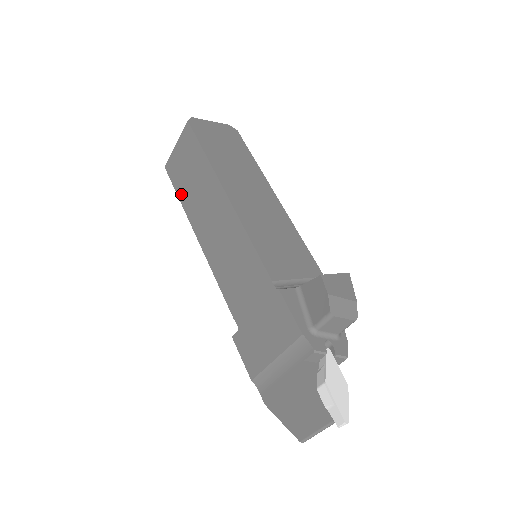
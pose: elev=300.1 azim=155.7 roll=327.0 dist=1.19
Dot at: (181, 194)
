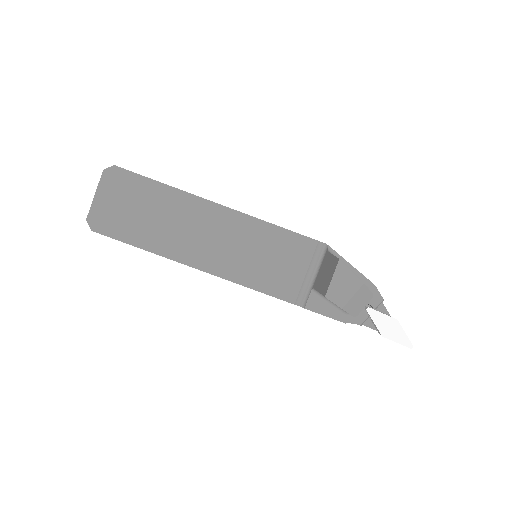
Dot at: occluded
